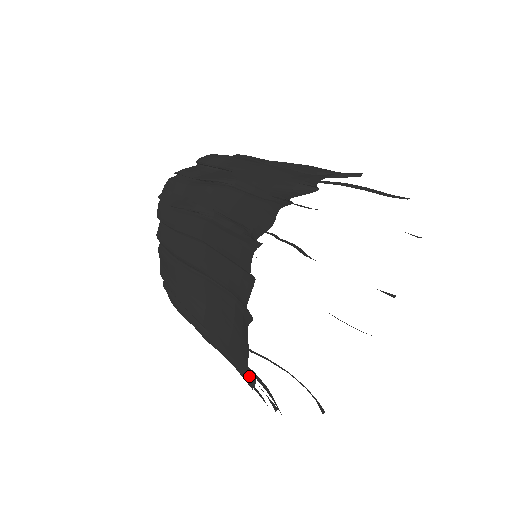
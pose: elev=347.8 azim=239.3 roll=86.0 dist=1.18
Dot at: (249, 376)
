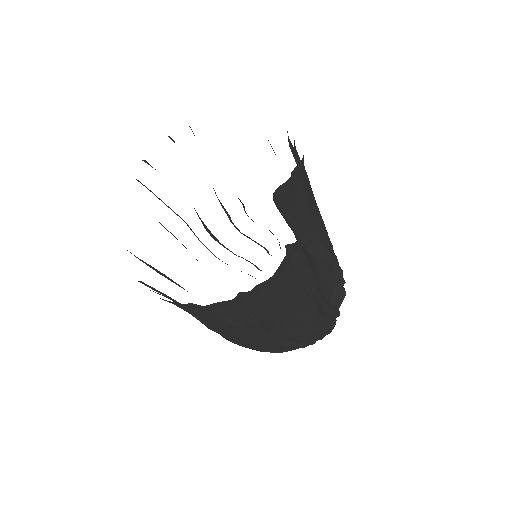
Dot at: occluded
